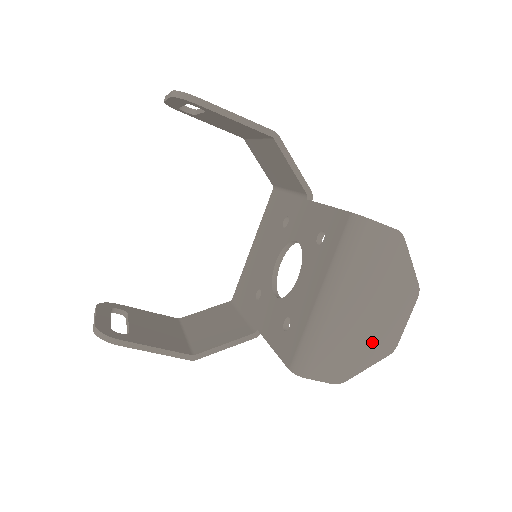
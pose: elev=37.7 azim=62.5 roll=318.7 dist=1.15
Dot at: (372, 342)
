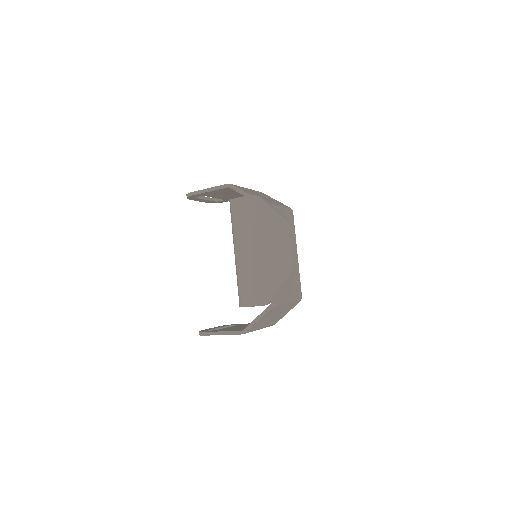
Dot at: (274, 269)
